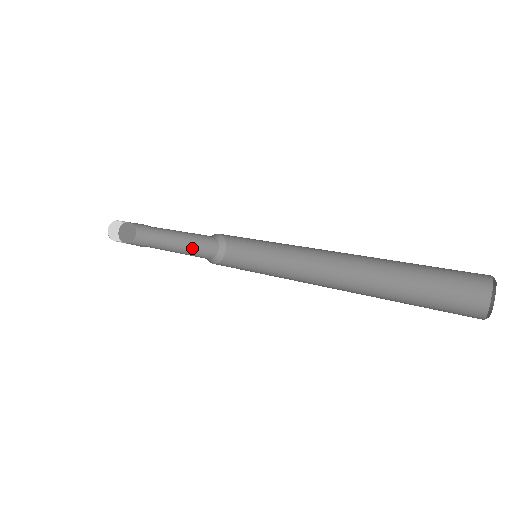
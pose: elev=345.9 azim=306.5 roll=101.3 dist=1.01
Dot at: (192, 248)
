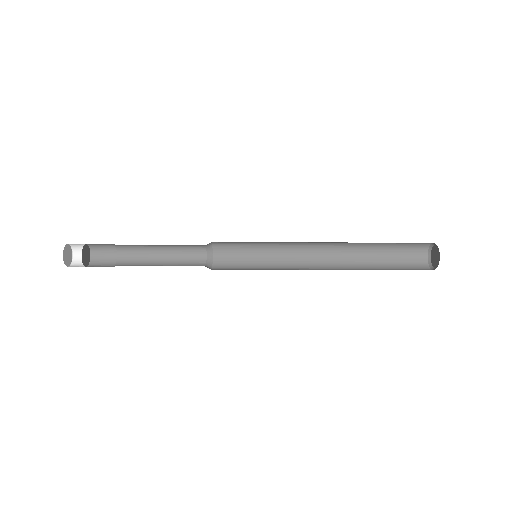
Dot at: (175, 253)
